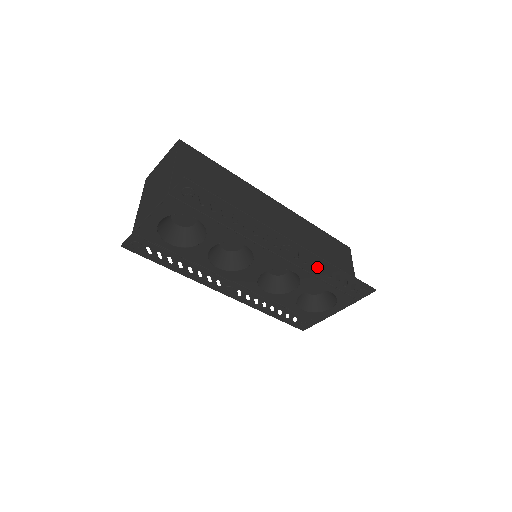
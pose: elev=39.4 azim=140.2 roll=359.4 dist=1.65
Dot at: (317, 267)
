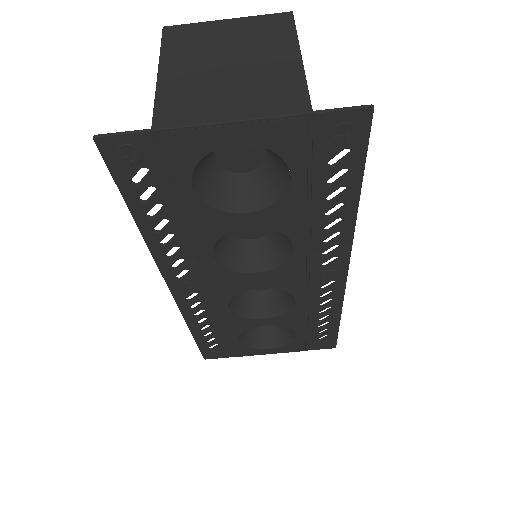
Dot at: (324, 306)
